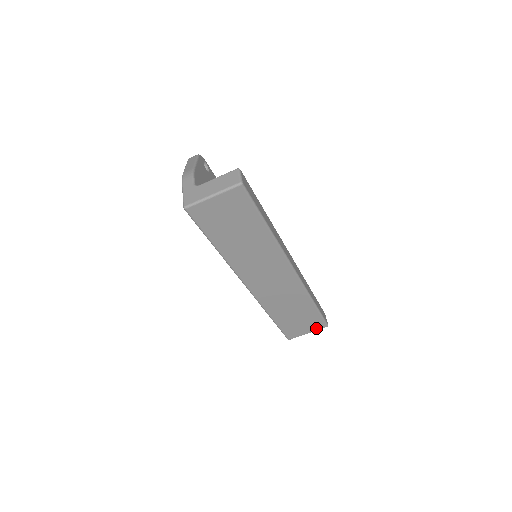
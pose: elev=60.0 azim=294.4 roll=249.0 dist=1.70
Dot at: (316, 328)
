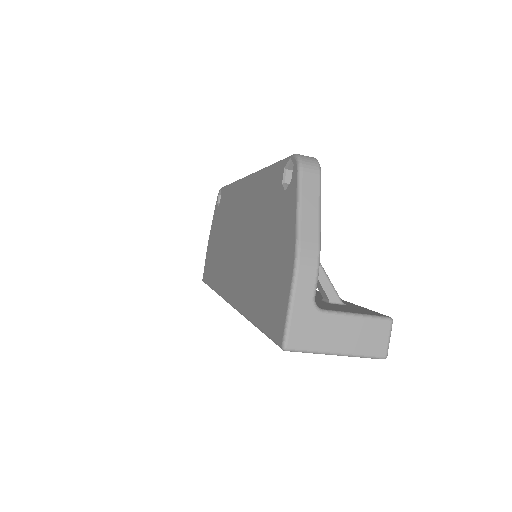
Dot at: occluded
